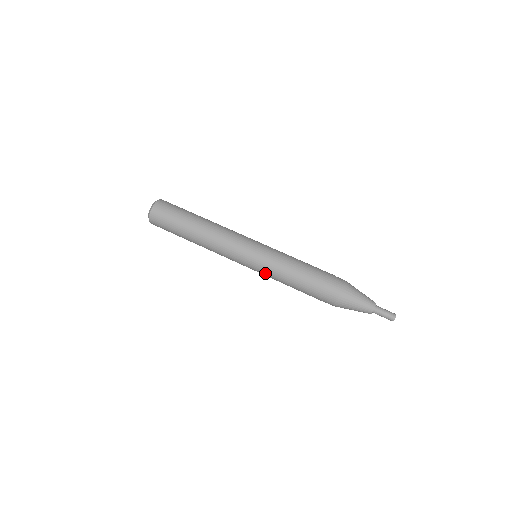
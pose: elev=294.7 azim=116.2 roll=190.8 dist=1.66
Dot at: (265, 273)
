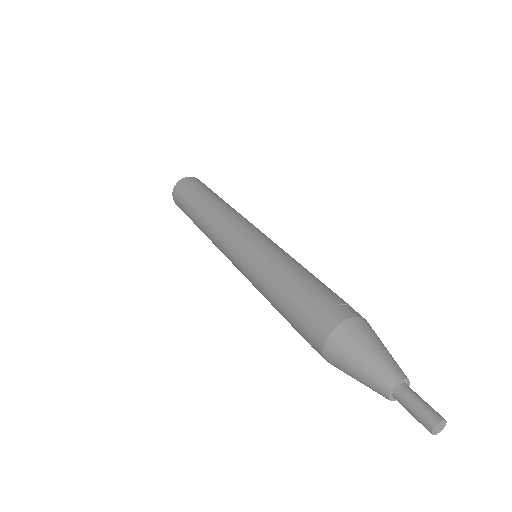
Dot at: (249, 277)
